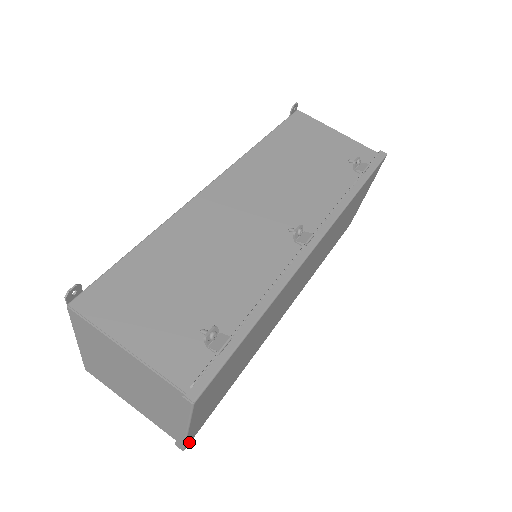
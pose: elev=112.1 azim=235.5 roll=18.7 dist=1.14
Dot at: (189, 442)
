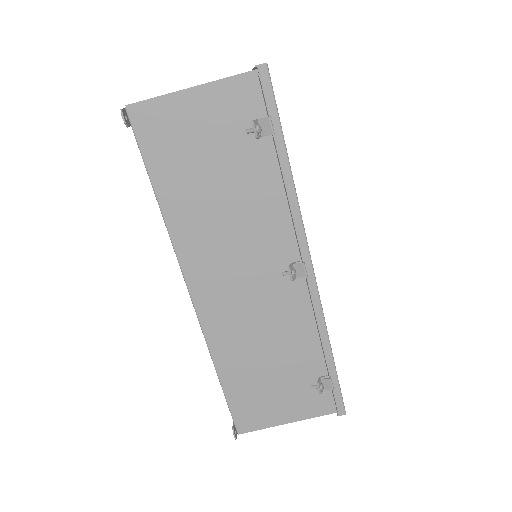
Dot at: occluded
